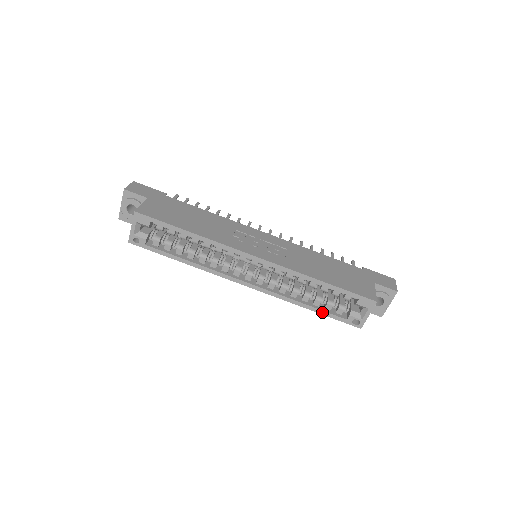
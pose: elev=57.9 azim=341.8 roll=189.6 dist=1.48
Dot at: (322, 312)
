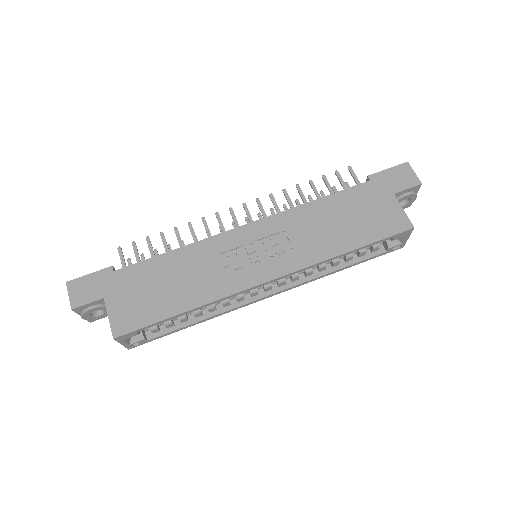
Dot at: (359, 263)
